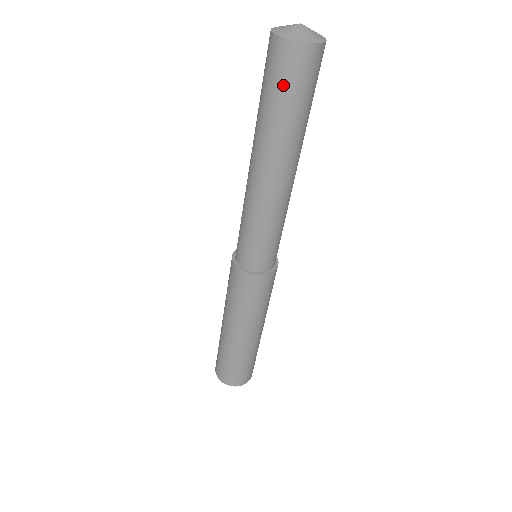
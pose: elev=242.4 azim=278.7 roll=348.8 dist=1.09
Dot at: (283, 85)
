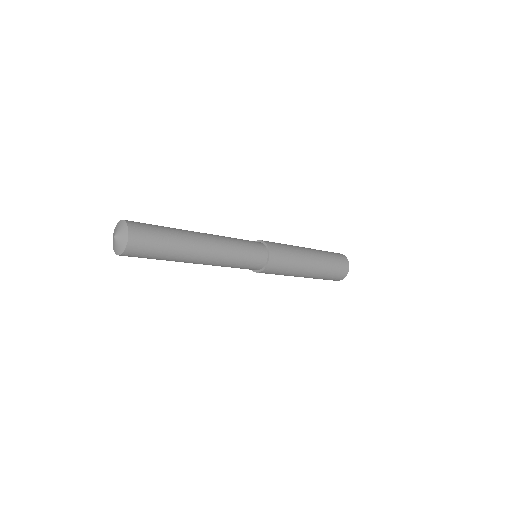
Dot at: occluded
